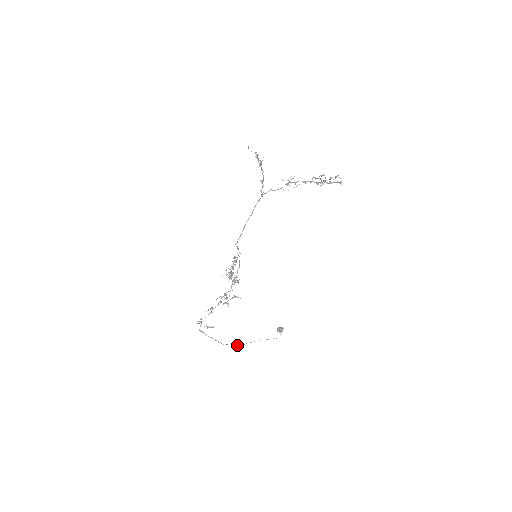
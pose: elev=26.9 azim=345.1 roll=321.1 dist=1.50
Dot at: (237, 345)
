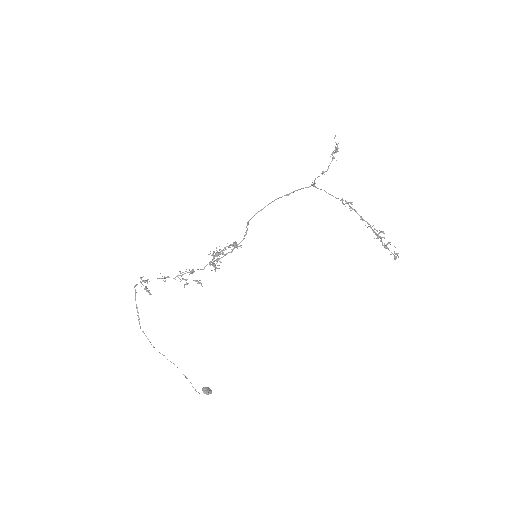
Dot at: occluded
